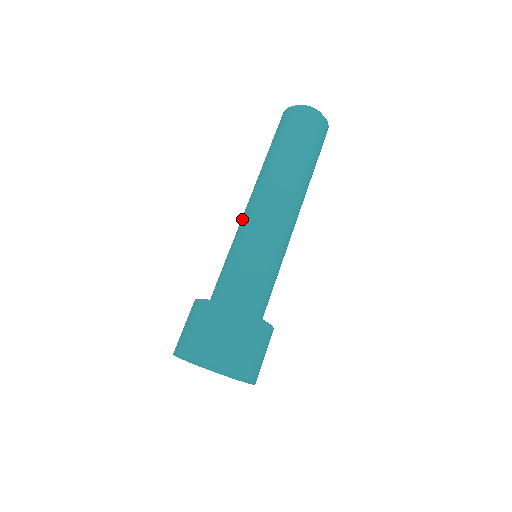
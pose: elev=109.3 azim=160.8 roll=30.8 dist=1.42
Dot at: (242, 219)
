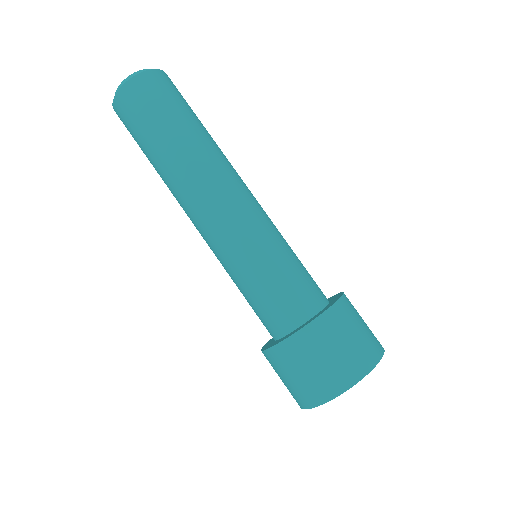
Dot at: occluded
